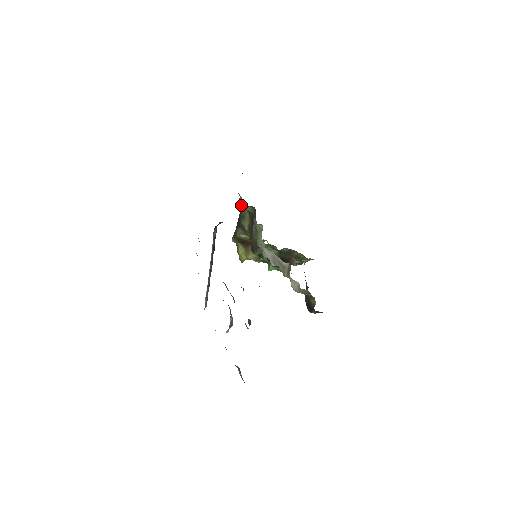
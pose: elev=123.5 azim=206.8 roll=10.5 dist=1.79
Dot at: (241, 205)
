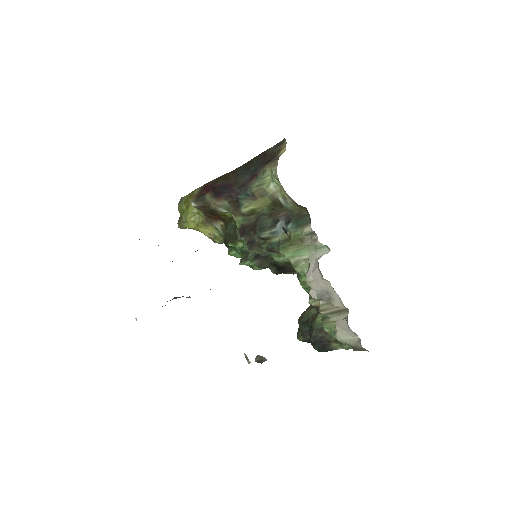
Dot at: (258, 181)
